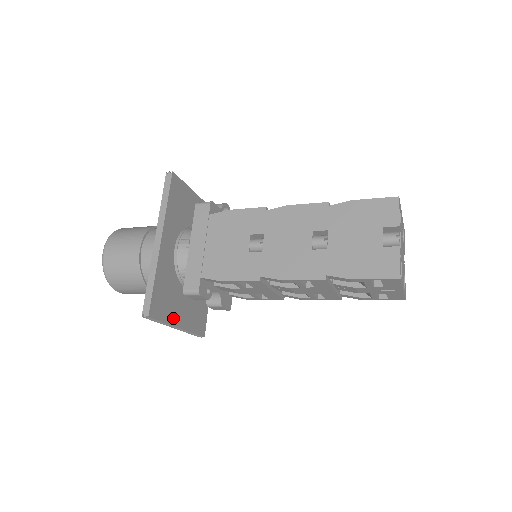
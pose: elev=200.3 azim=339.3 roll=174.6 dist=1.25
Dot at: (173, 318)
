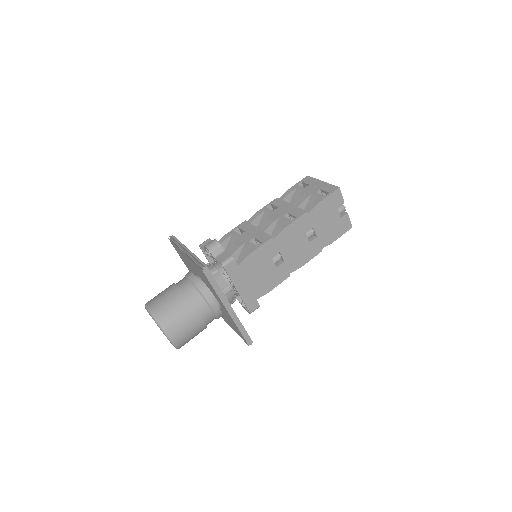
Dot at: occluded
